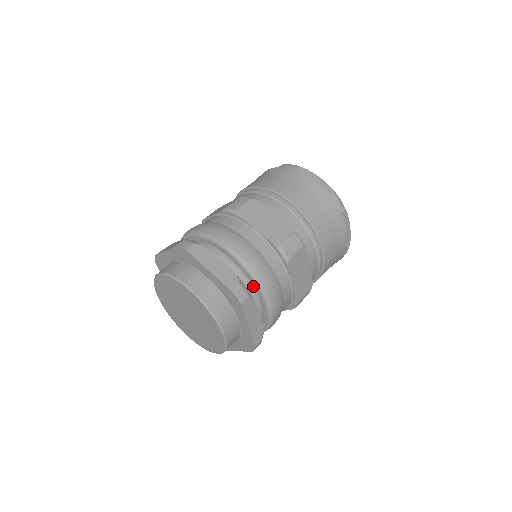
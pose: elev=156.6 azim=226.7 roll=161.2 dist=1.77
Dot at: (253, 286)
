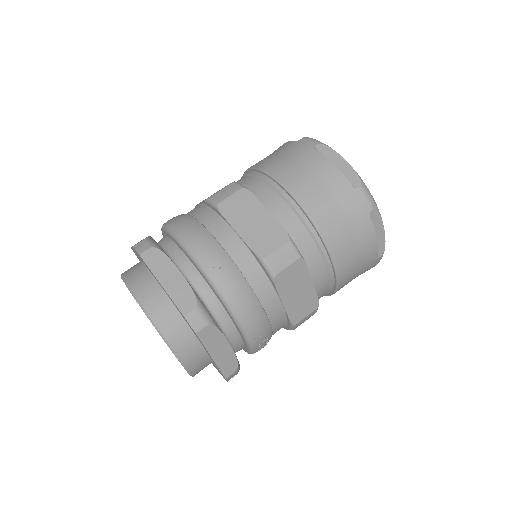
Dot at: (179, 247)
